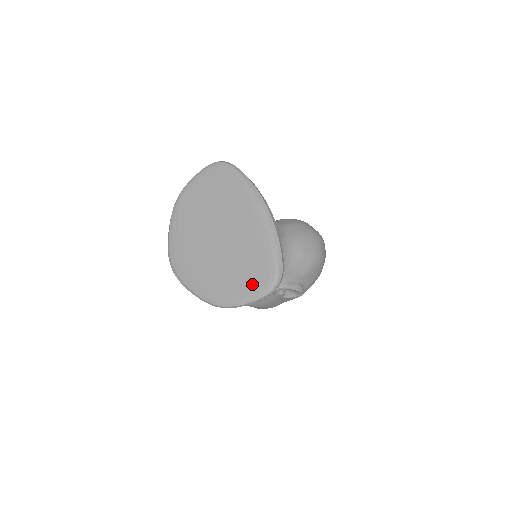
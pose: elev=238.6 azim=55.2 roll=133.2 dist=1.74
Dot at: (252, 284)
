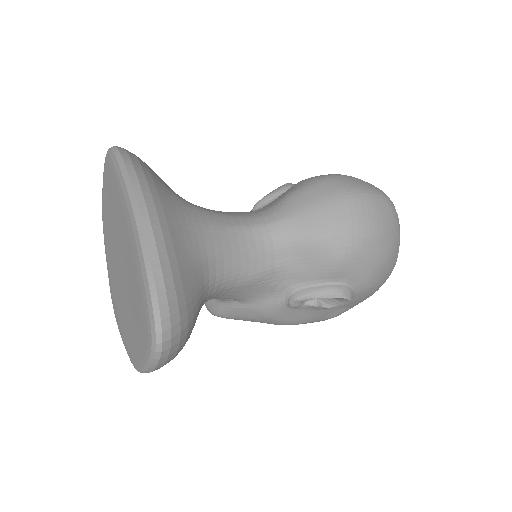
Dot at: (142, 340)
